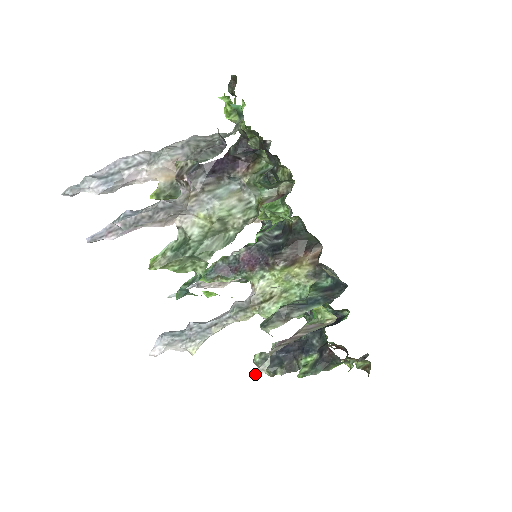
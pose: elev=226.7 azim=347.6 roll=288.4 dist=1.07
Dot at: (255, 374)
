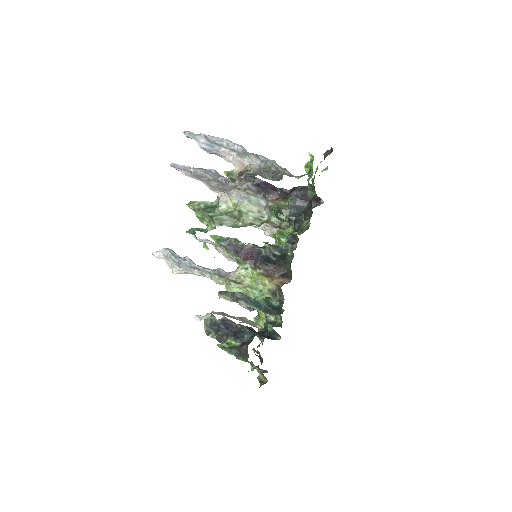
Dot at: (195, 317)
